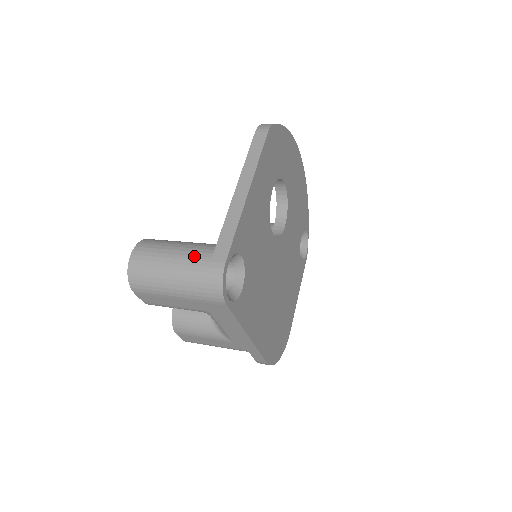
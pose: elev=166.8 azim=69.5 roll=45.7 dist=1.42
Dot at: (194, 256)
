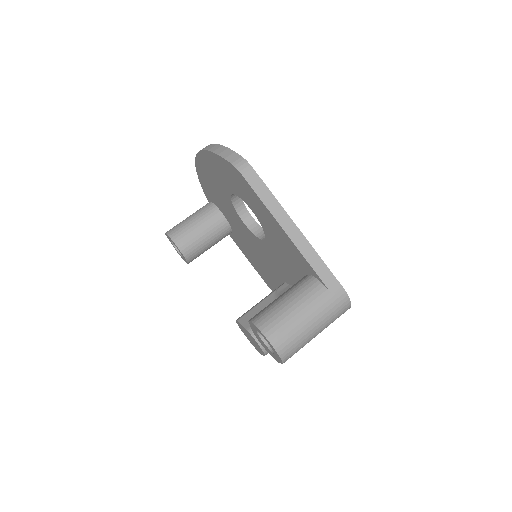
Dot at: (318, 303)
